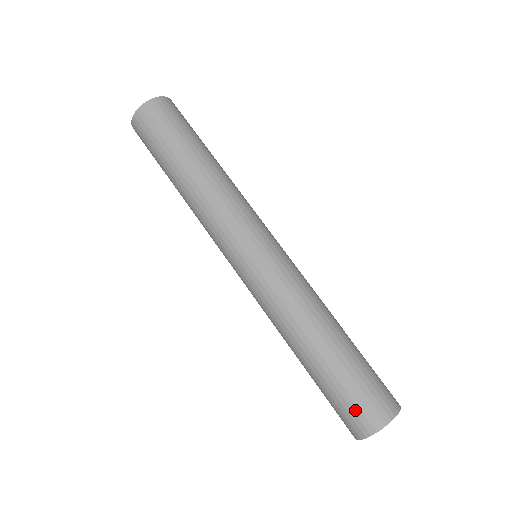
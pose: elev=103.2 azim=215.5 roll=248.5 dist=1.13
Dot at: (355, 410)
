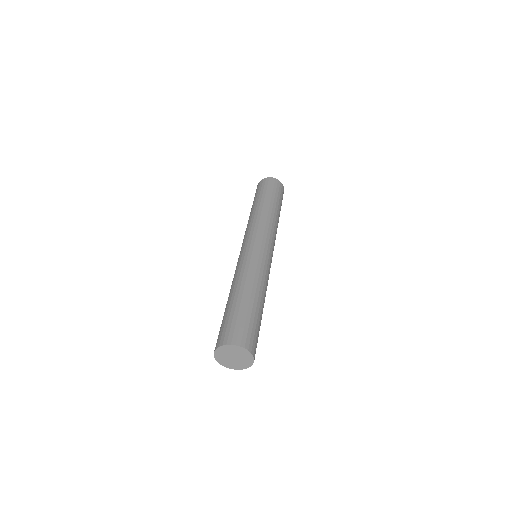
Dot at: occluded
